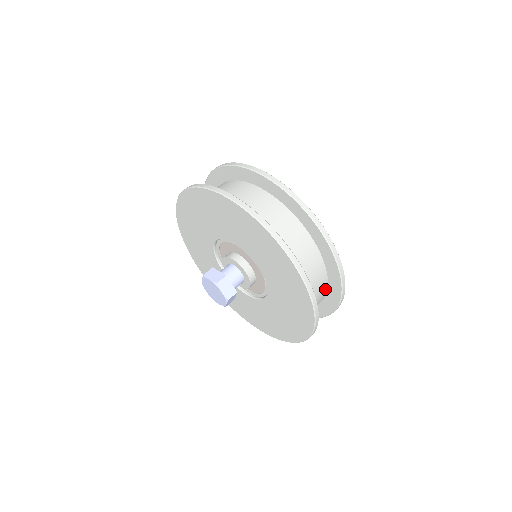
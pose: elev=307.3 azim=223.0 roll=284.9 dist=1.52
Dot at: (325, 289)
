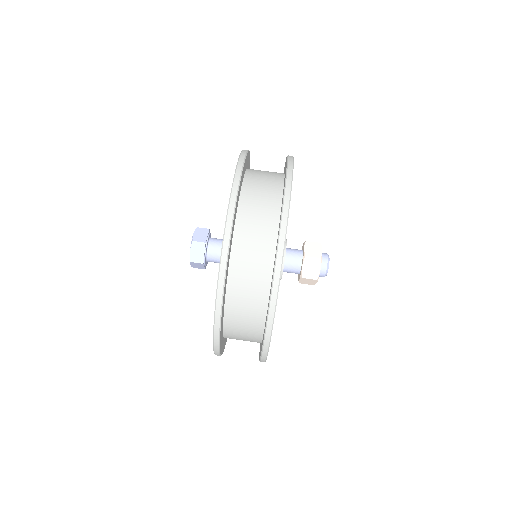
Dot at: (260, 332)
